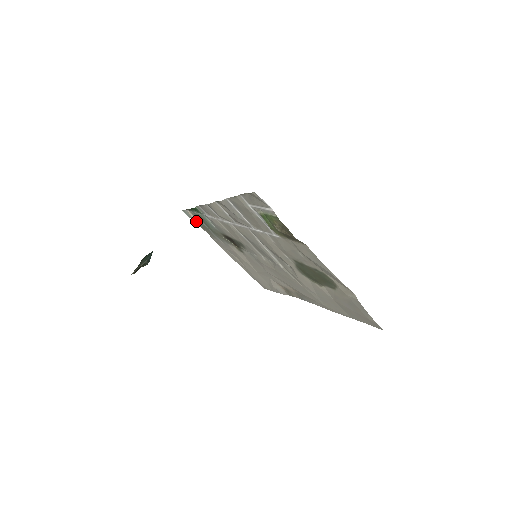
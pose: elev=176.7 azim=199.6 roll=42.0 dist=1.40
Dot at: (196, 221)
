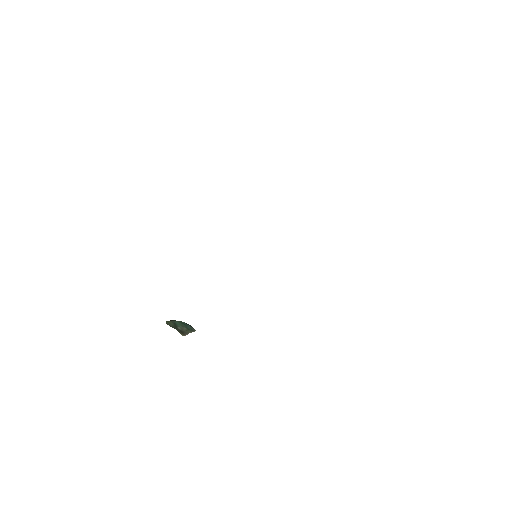
Dot at: occluded
